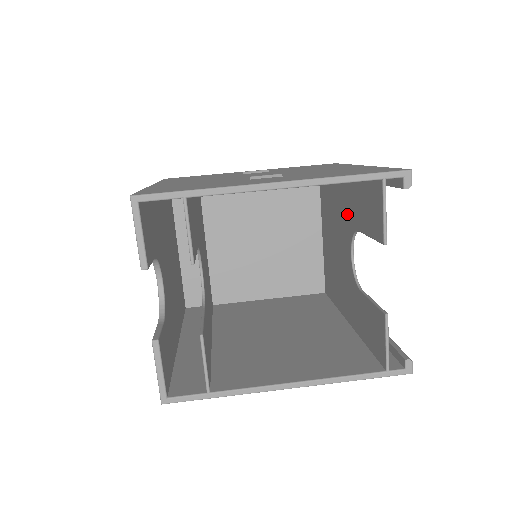
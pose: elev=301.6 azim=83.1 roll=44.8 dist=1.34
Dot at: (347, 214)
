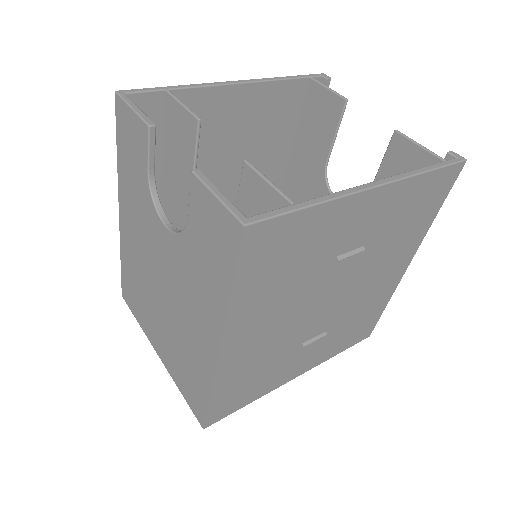
Dot at: (310, 186)
